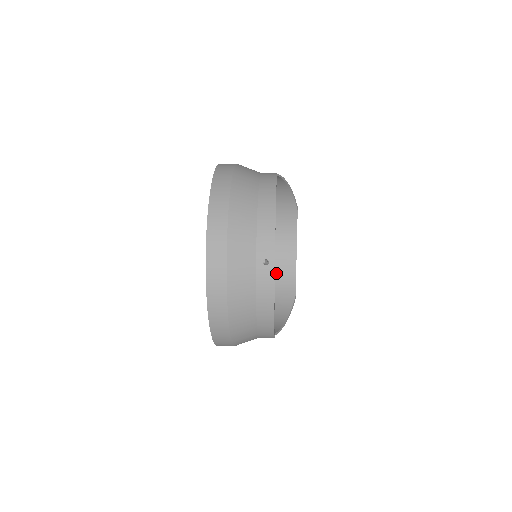
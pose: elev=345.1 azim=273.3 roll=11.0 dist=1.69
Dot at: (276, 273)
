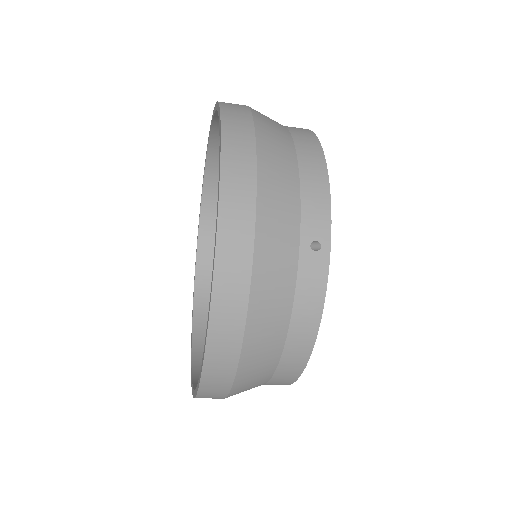
Dot at: occluded
